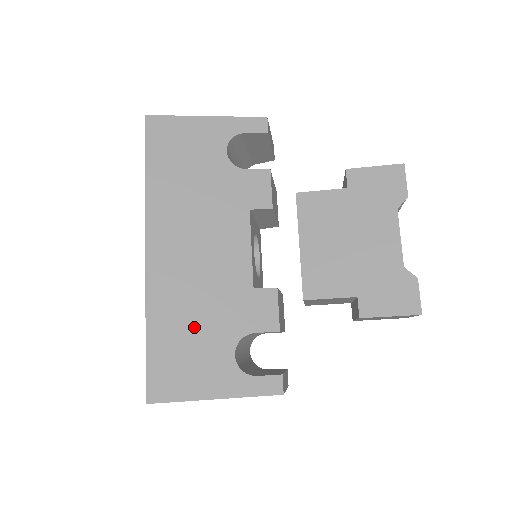
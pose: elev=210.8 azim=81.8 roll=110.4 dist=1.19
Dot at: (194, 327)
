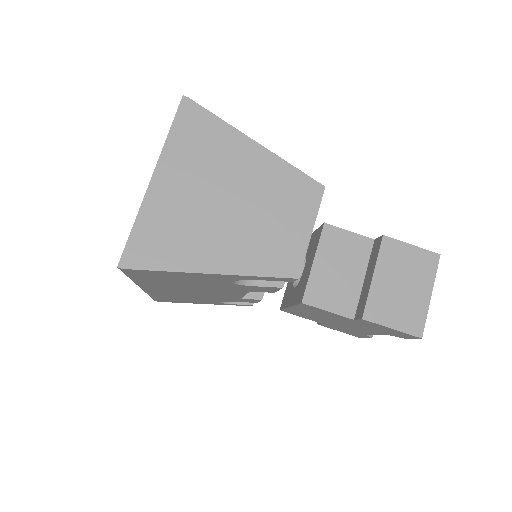
Dot at: occluded
